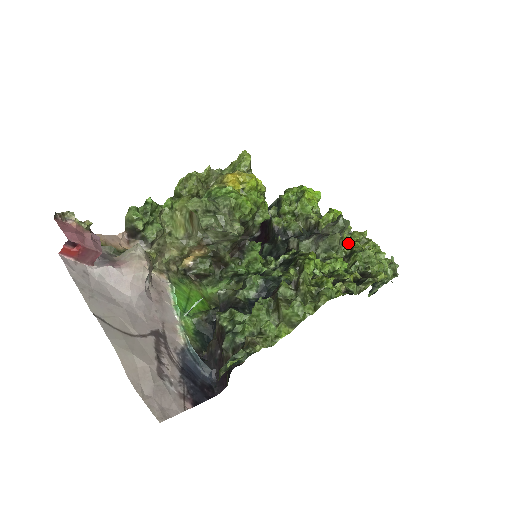
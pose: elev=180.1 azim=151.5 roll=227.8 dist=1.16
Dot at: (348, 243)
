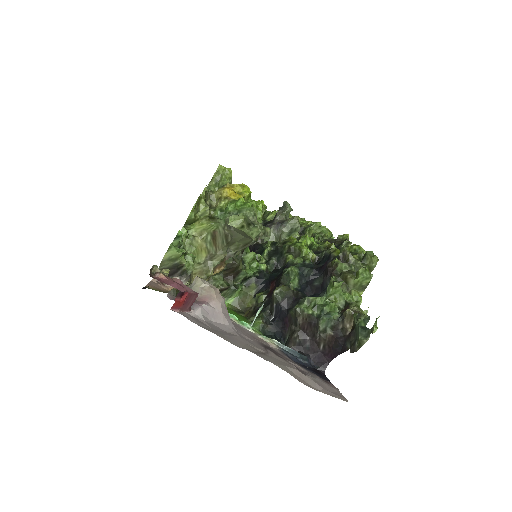
Dot at: occluded
